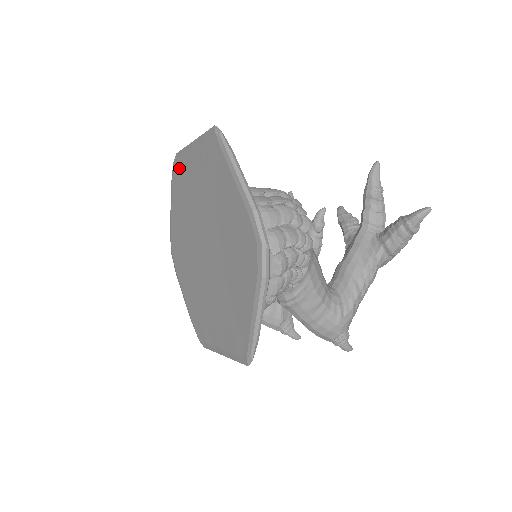
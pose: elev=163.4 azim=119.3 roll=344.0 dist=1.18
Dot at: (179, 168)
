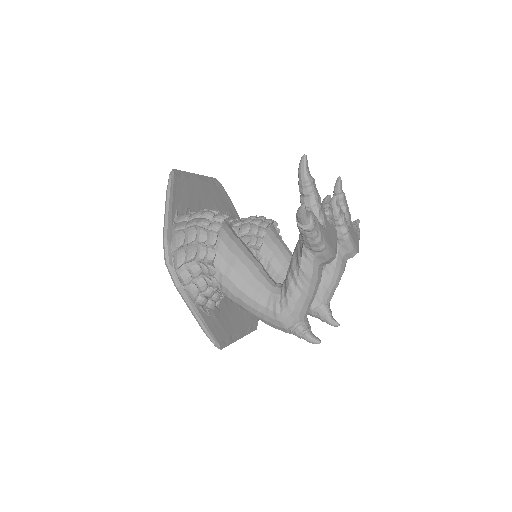
Dot at: occluded
